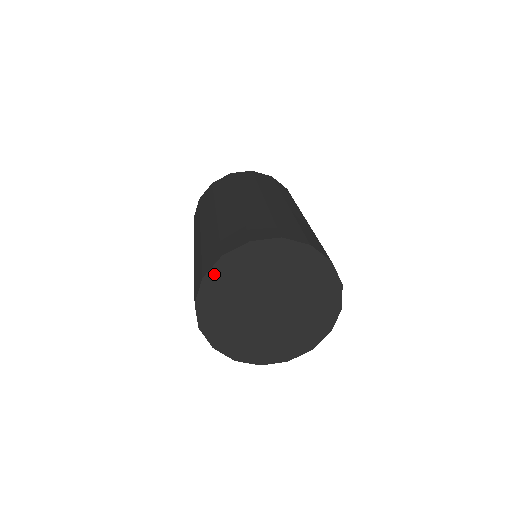
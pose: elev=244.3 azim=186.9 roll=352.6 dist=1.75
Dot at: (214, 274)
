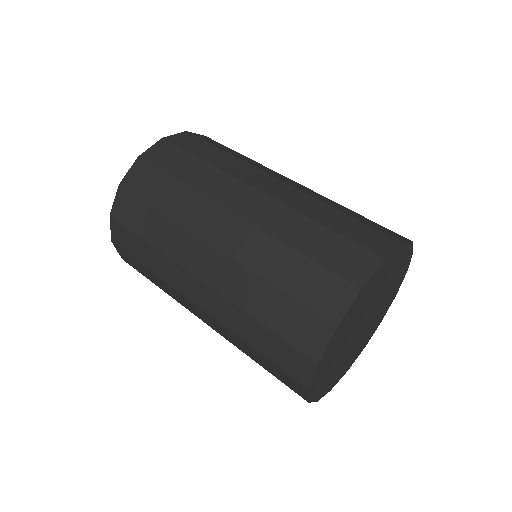
Dot at: (327, 349)
